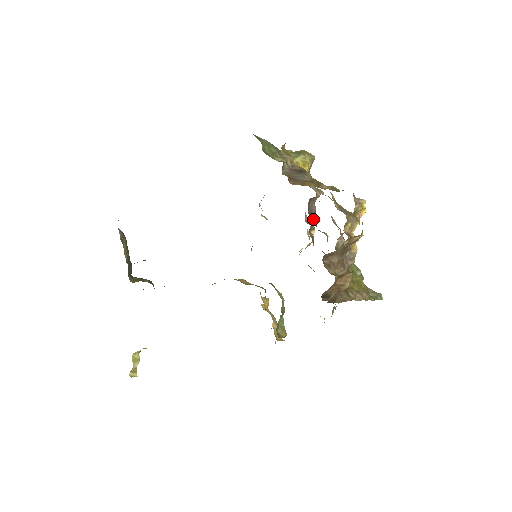
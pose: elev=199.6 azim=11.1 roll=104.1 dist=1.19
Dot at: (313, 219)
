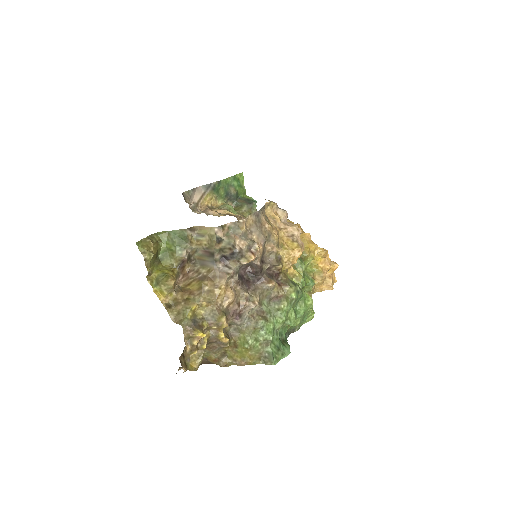
Dot at: (252, 273)
